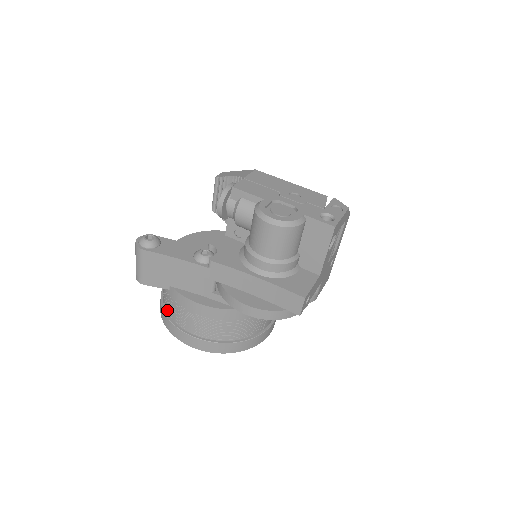
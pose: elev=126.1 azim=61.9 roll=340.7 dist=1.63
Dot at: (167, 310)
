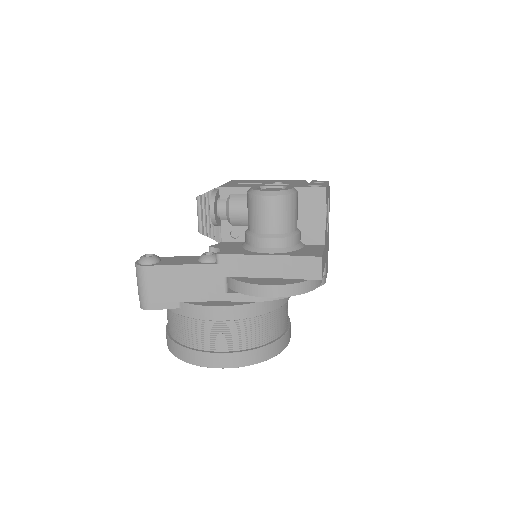
Dot at: (179, 339)
